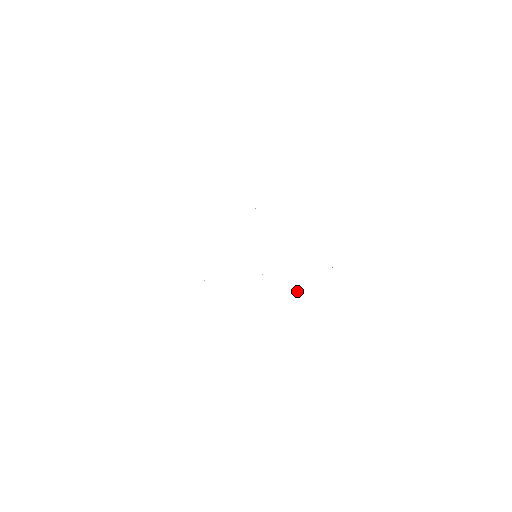
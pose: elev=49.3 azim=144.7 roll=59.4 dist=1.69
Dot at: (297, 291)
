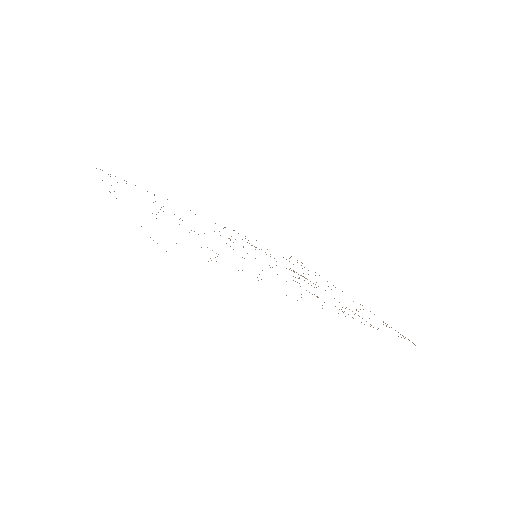
Dot at: occluded
